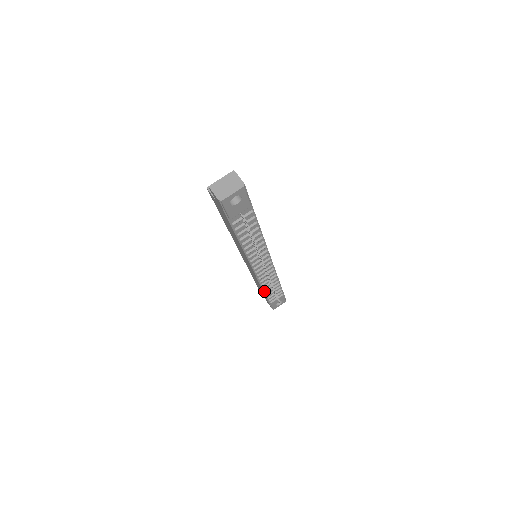
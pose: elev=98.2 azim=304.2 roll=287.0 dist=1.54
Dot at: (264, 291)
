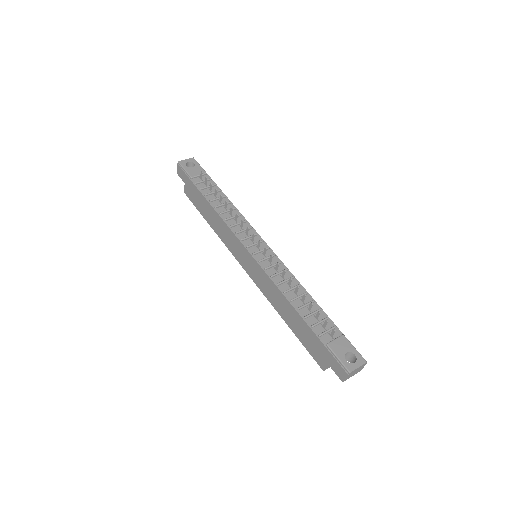
Dot at: (293, 306)
